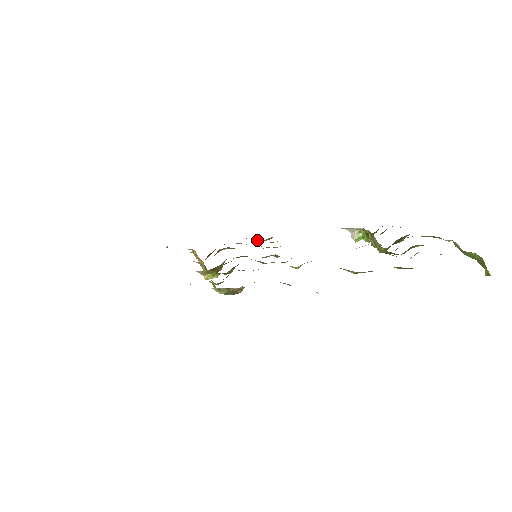
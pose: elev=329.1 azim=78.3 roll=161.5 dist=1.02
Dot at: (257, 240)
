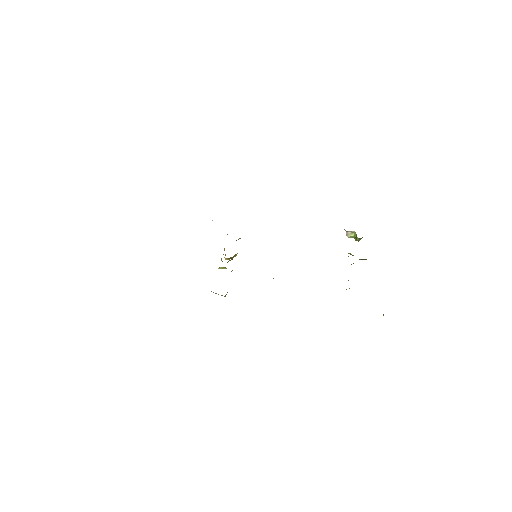
Dot at: occluded
